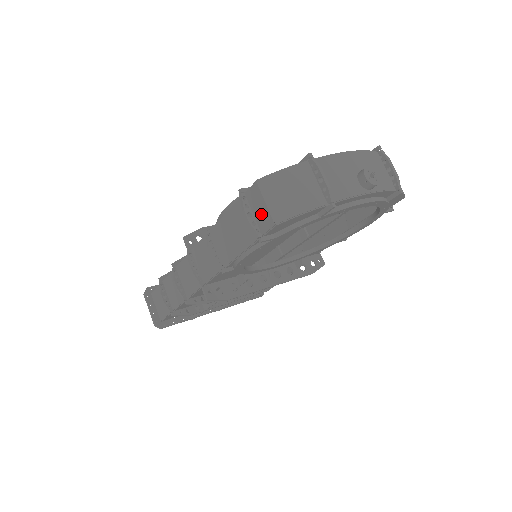
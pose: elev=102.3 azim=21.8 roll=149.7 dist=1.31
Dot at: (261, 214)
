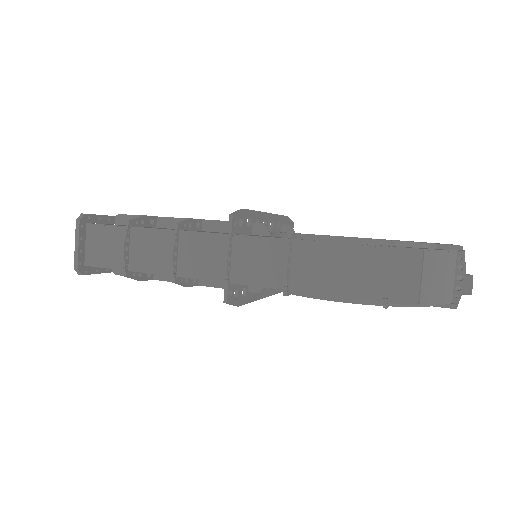
Dot at: (404, 283)
